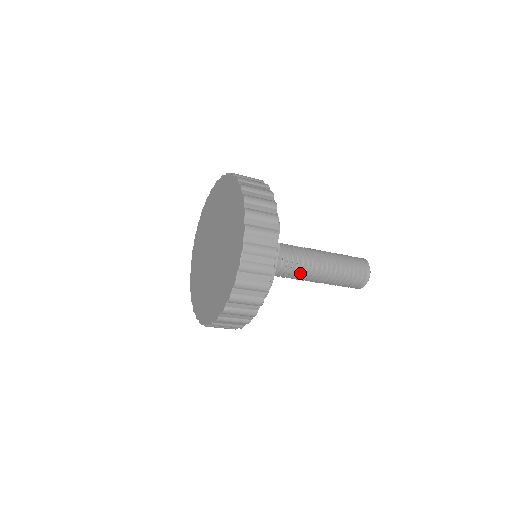
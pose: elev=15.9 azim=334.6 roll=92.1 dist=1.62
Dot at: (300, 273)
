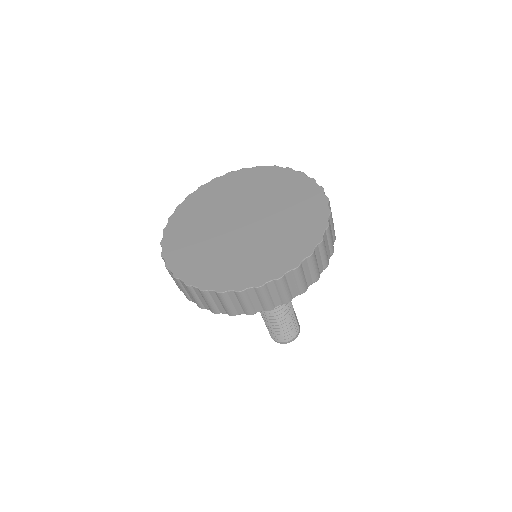
Dot at: occluded
